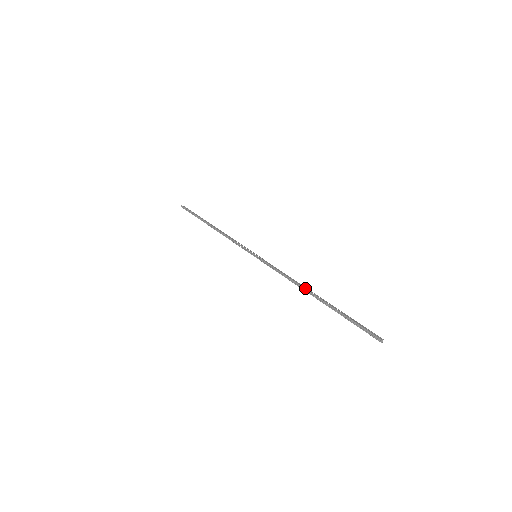
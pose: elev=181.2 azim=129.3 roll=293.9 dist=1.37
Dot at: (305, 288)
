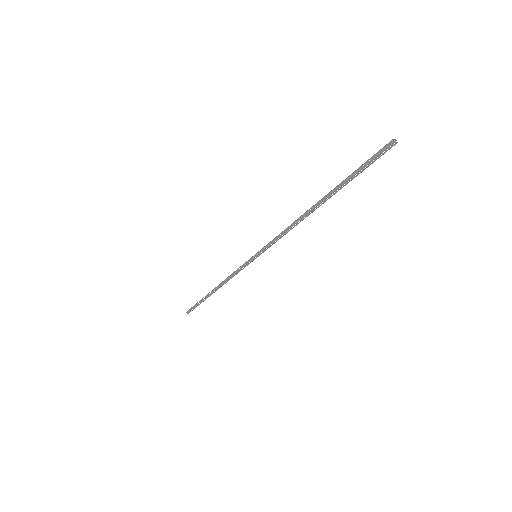
Dot at: (305, 212)
